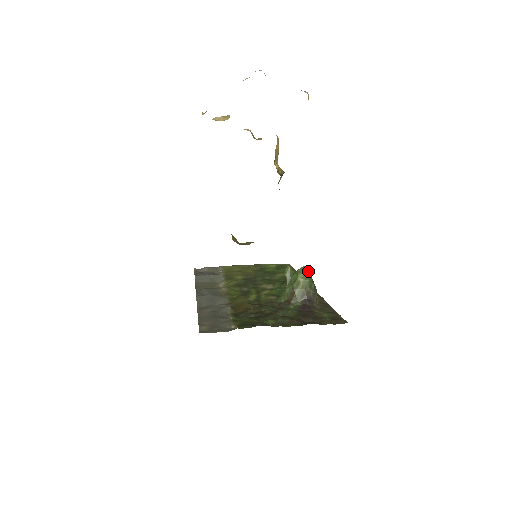
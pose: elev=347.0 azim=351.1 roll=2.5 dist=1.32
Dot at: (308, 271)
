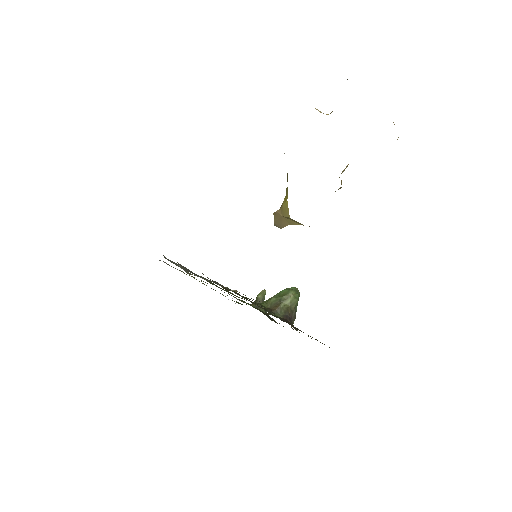
Dot at: (299, 293)
